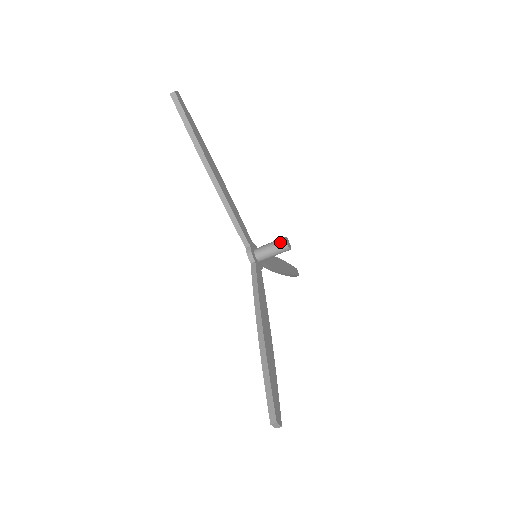
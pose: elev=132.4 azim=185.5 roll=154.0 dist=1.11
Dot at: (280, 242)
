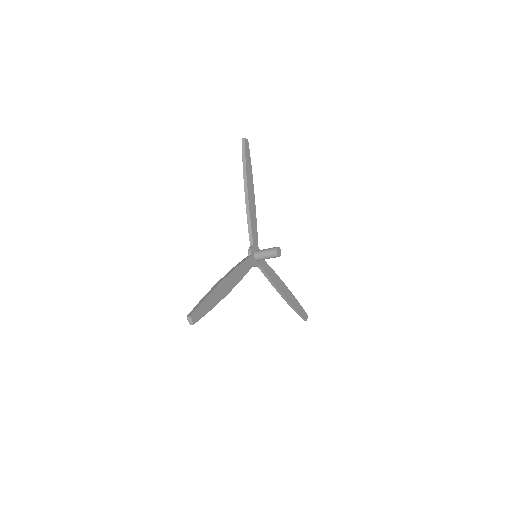
Dot at: (273, 248)
